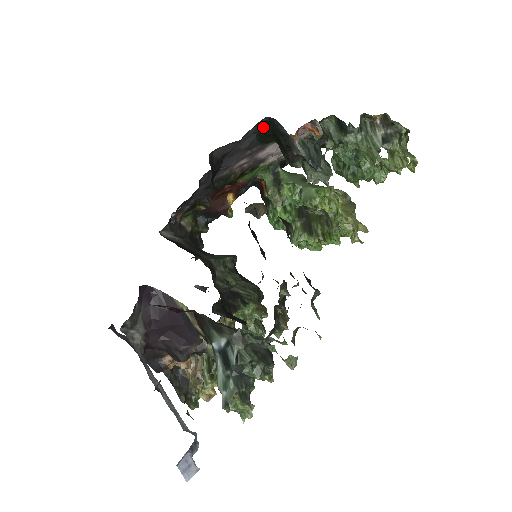
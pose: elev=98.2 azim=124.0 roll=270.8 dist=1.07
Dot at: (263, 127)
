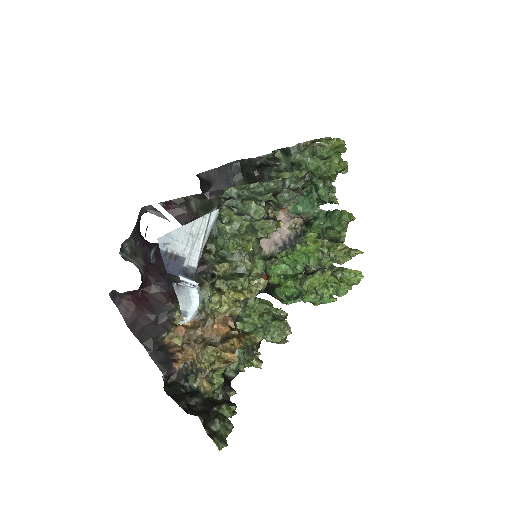
Dot at: (235, 173)
